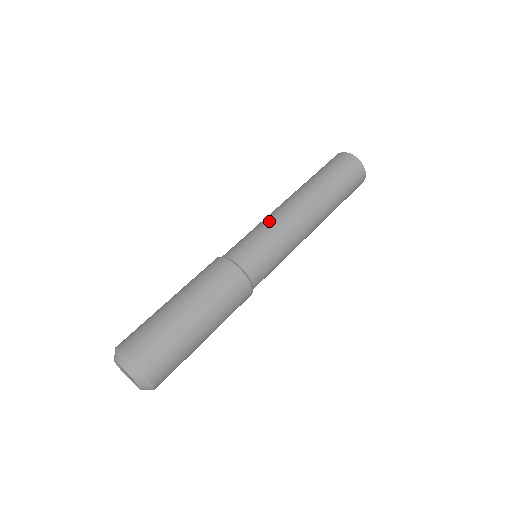
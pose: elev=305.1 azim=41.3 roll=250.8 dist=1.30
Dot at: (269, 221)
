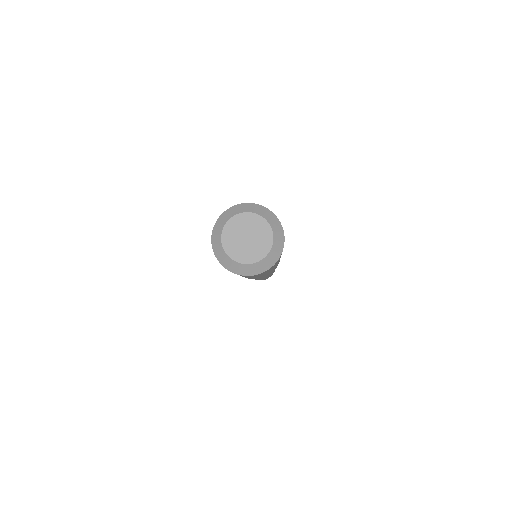
Dot at: occluded
